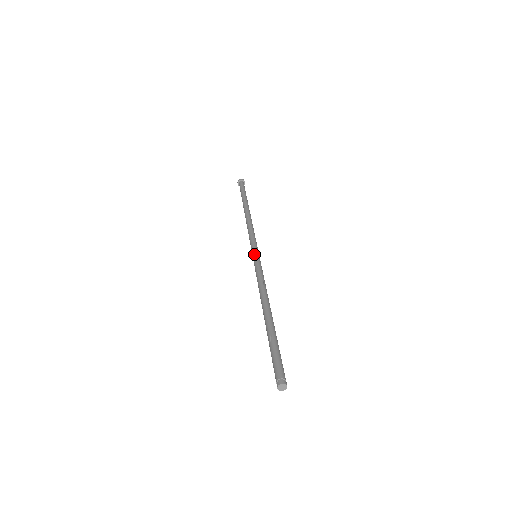
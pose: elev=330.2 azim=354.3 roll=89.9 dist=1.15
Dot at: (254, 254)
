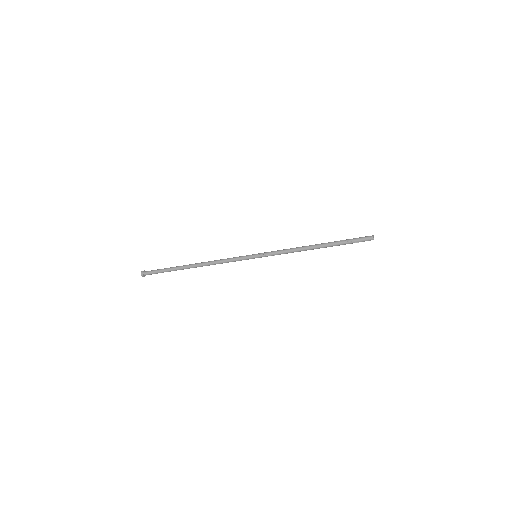
Dot at: occluded
